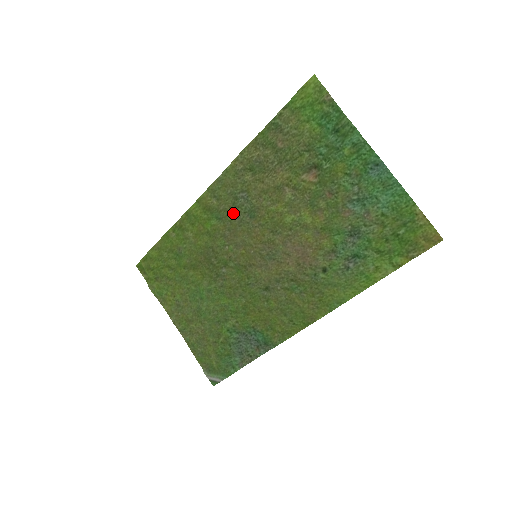
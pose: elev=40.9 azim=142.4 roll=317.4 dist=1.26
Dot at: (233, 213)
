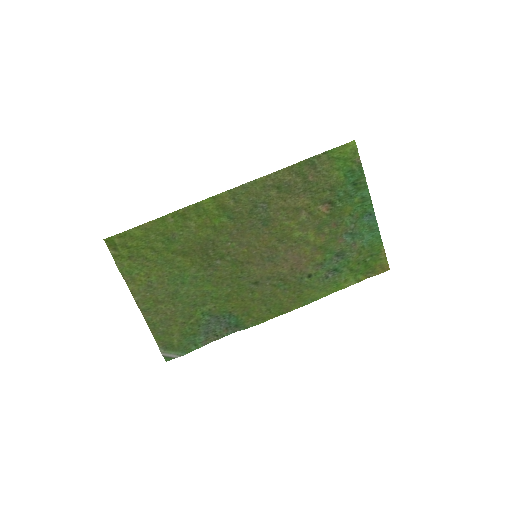
Dot at: (248, 217)
